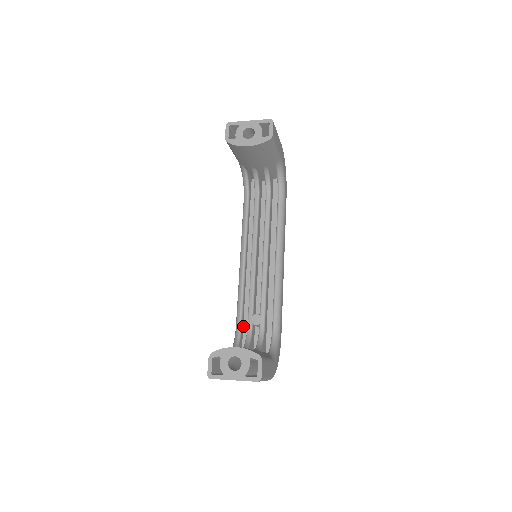
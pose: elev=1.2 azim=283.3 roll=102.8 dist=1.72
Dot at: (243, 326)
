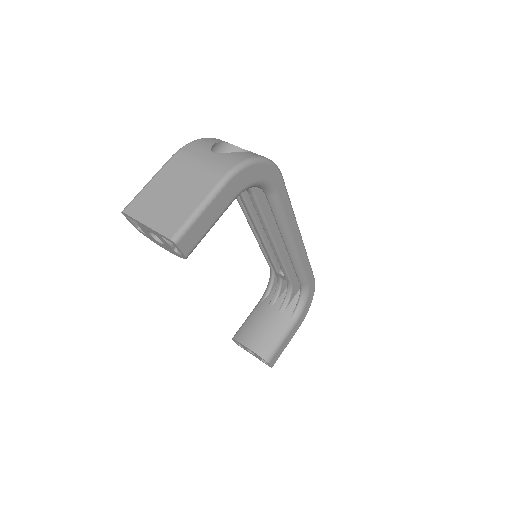
Dot at: occluded
